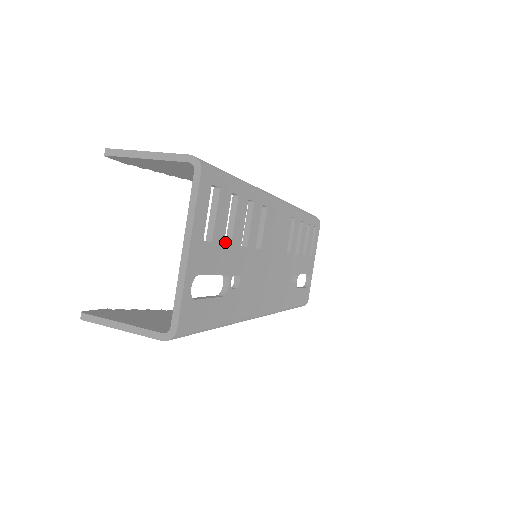
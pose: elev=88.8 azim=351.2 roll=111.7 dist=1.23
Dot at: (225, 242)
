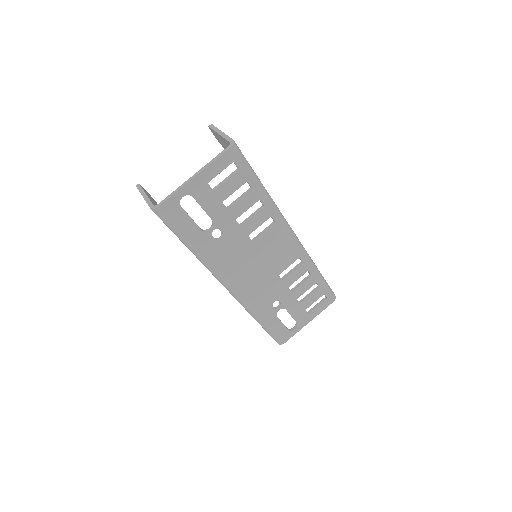
Dot at: (227, 206)
